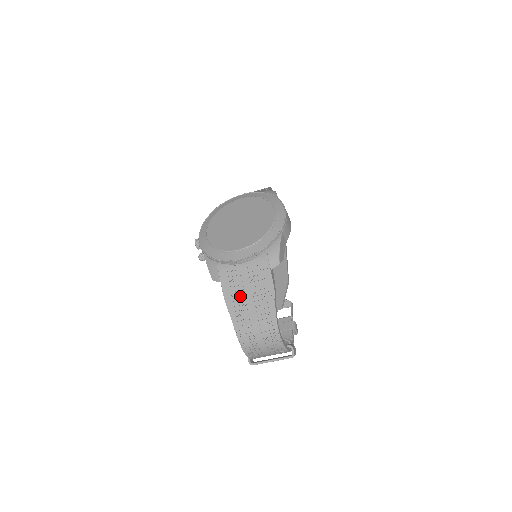
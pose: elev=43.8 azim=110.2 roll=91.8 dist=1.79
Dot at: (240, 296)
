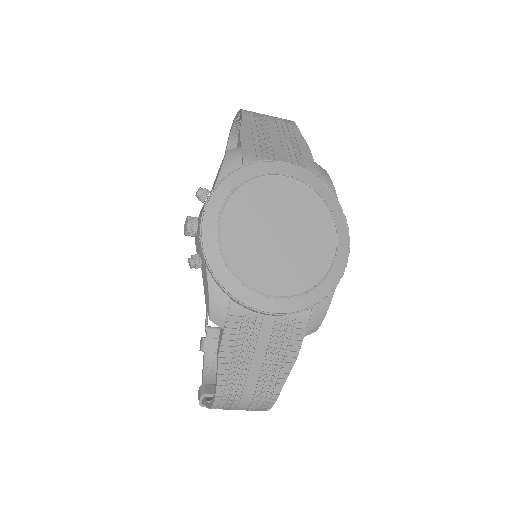
Dot at: (245, 356)
